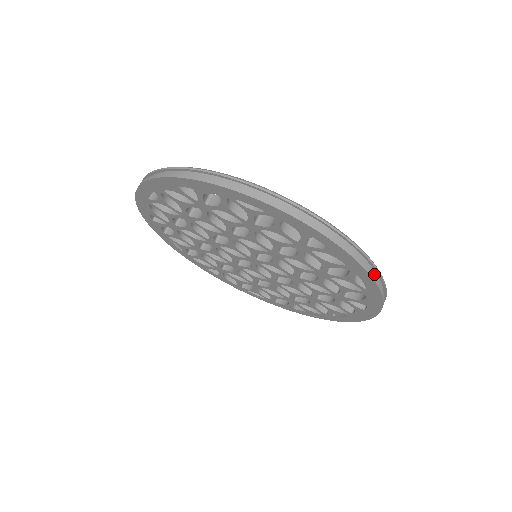
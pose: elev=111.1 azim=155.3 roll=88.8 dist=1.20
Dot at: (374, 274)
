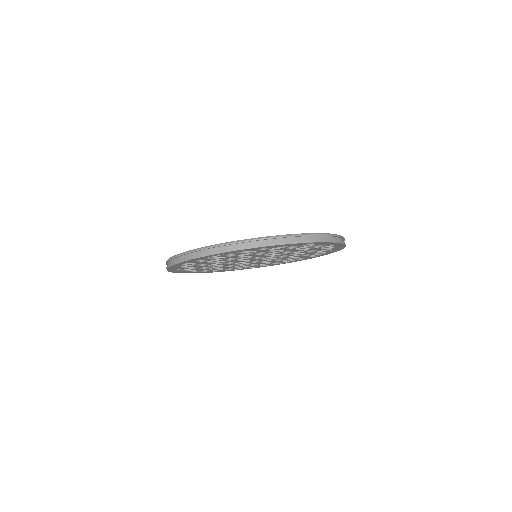
Dot at: occluded
